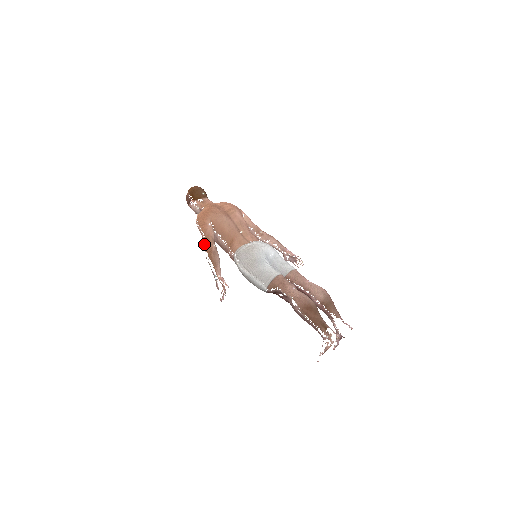
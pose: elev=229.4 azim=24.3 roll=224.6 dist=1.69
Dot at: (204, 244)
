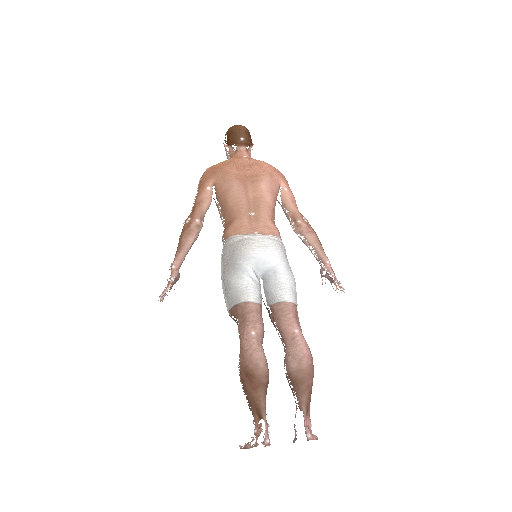
Dot at: (190, 213)
